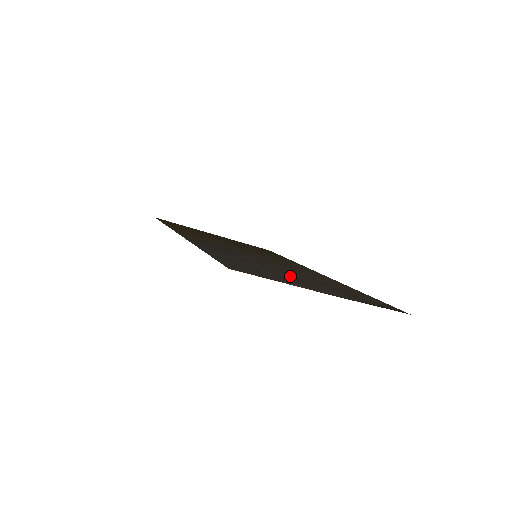
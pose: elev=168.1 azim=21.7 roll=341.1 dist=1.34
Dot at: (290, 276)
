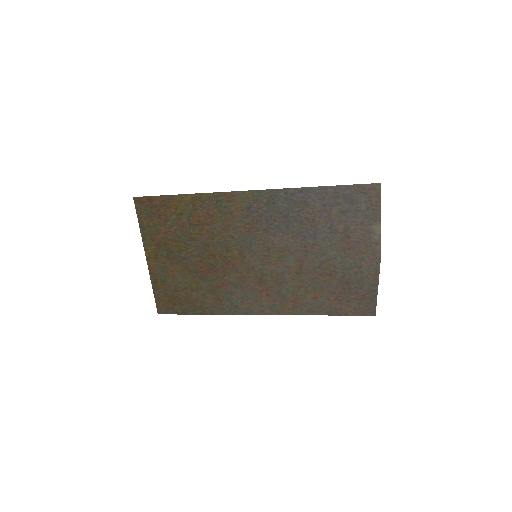
Dot at: (338, 246)
